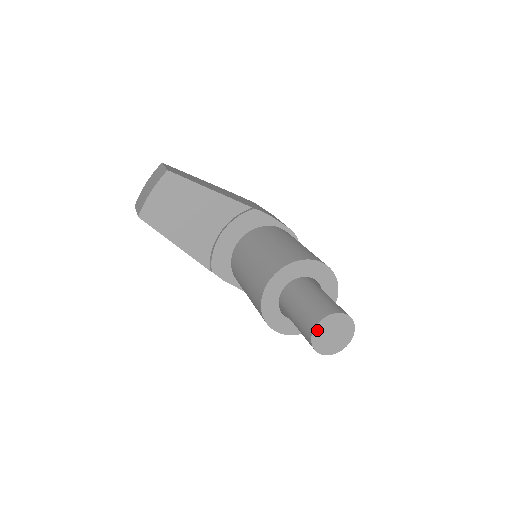
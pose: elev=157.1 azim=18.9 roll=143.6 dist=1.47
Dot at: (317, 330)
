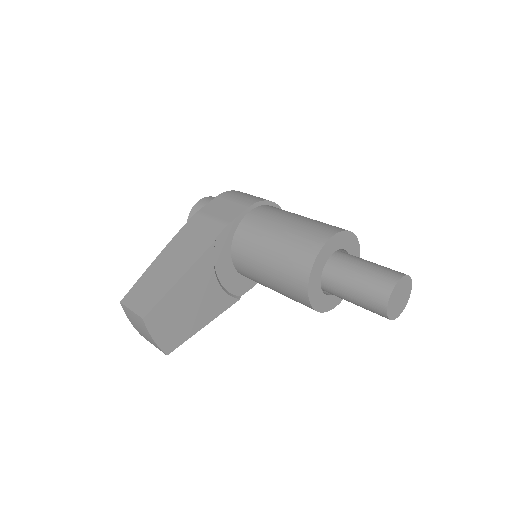
Dot at: (389, 313)
